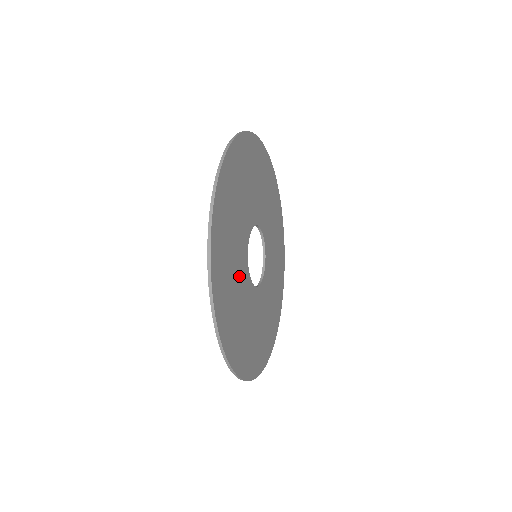
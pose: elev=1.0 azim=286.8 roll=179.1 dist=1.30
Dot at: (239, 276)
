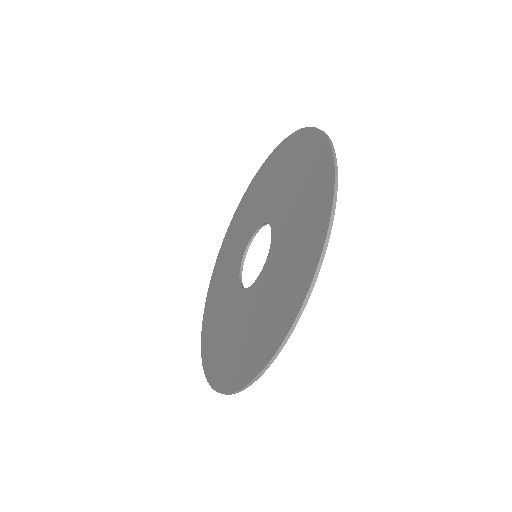
Dot at: occluded
